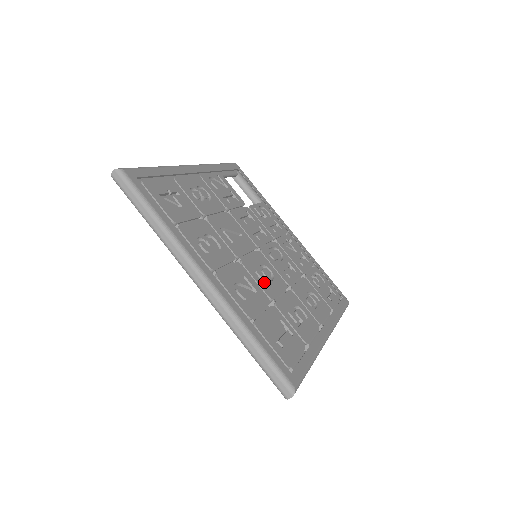
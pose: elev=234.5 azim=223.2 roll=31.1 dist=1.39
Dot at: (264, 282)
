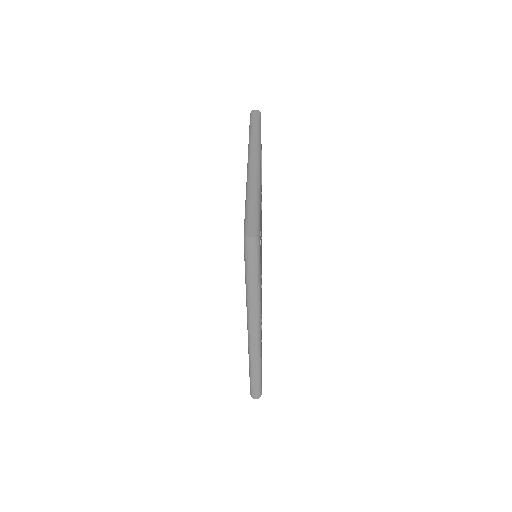
Dot at: occluded
